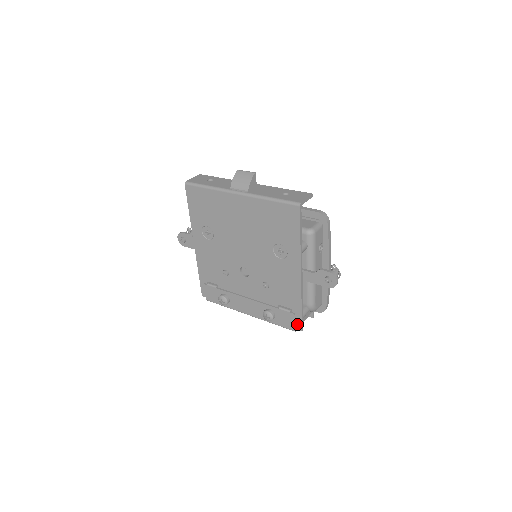
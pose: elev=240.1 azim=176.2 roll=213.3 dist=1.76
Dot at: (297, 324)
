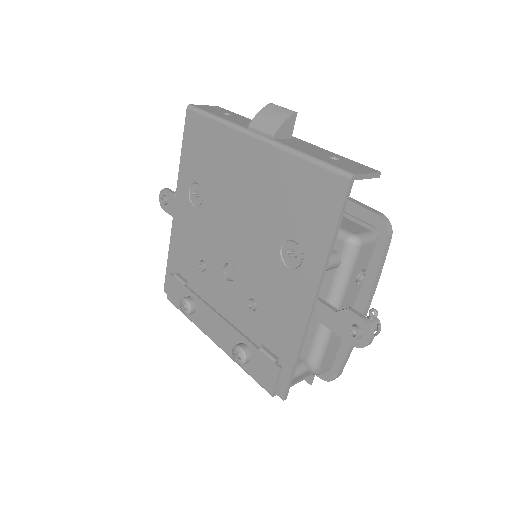
Dot at: (279, 386)
